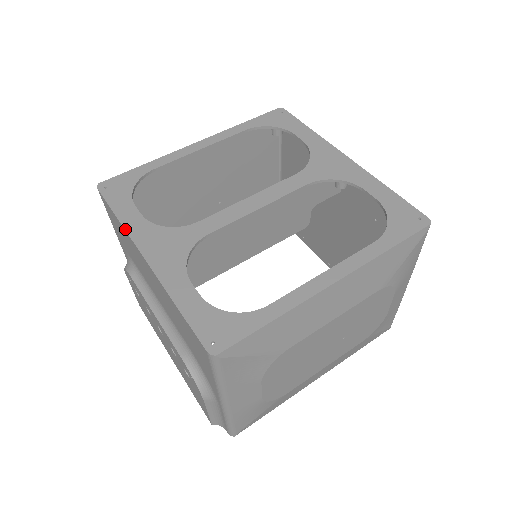
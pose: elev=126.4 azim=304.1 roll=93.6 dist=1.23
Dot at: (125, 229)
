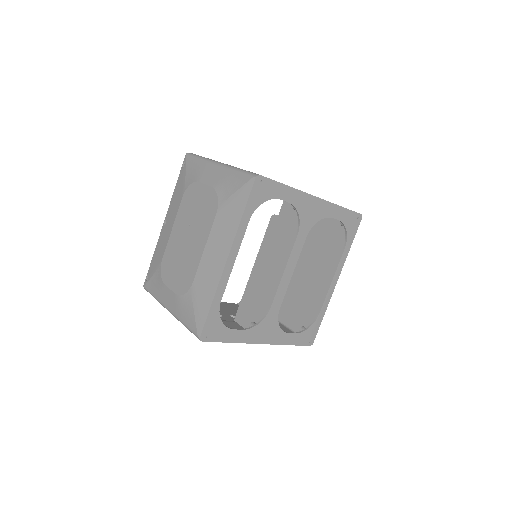
Dot at: occluded
